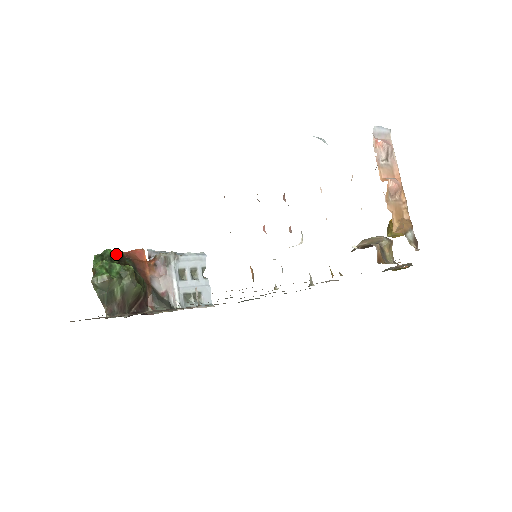
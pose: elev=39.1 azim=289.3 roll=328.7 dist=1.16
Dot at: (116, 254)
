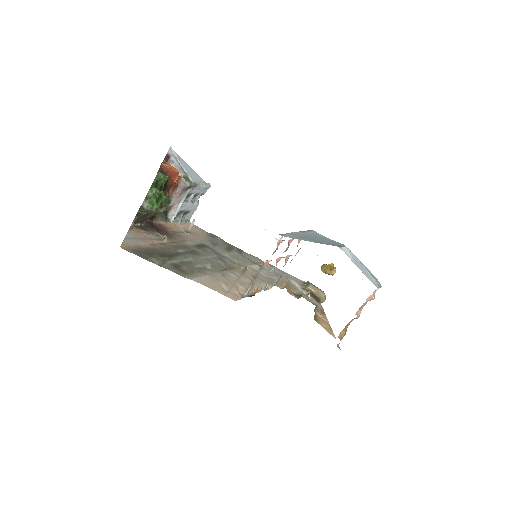
Dot at: (165, 182)
